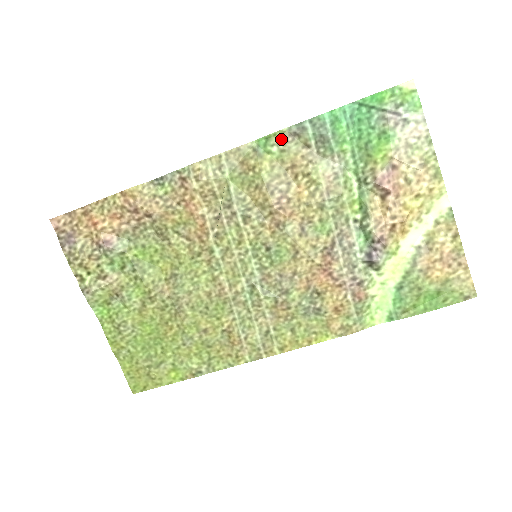
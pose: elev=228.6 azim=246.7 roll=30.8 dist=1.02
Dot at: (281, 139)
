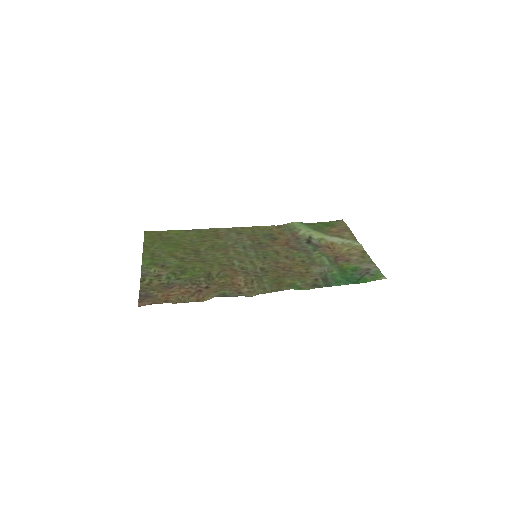
Dot at: (306, 286)
